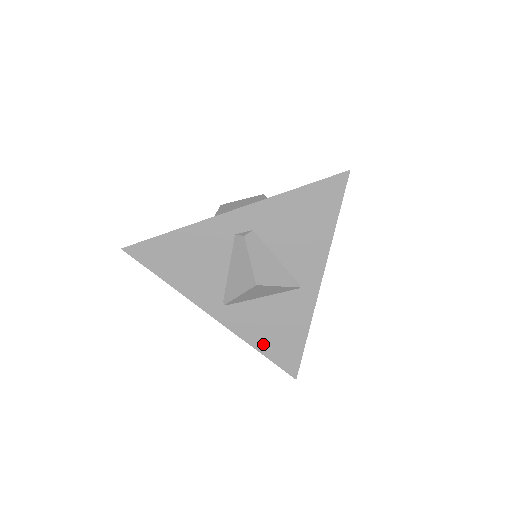
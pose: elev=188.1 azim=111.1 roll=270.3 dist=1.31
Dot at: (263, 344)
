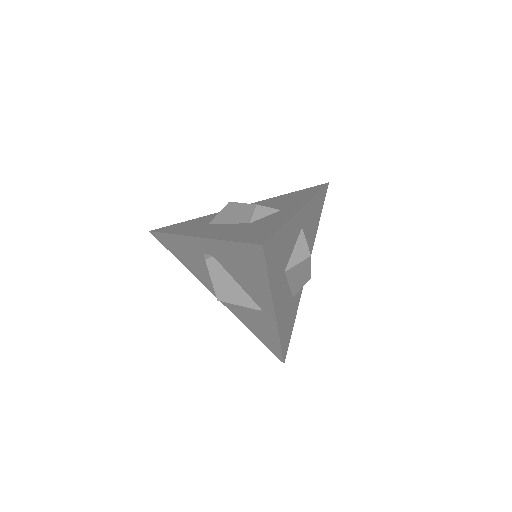
Dot at: (253, 330)
